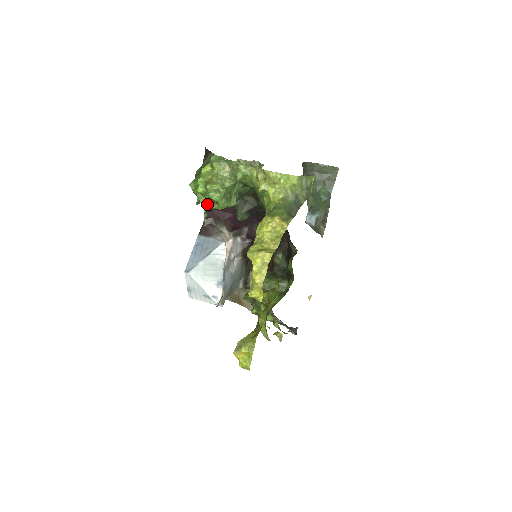
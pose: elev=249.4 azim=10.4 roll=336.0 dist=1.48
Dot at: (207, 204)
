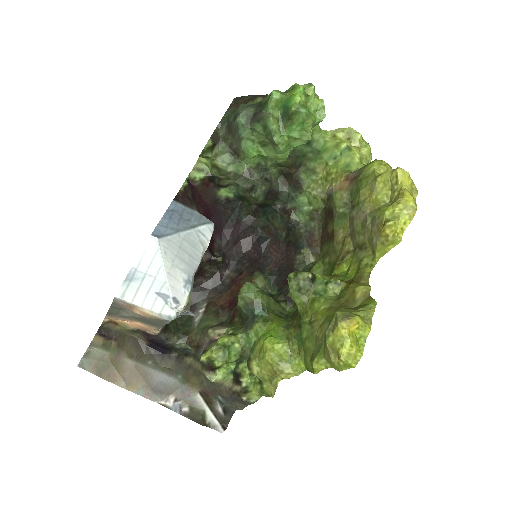
Dot at: (274, 131)
